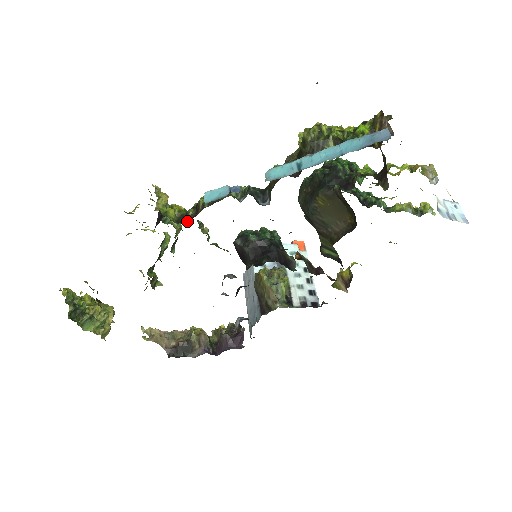
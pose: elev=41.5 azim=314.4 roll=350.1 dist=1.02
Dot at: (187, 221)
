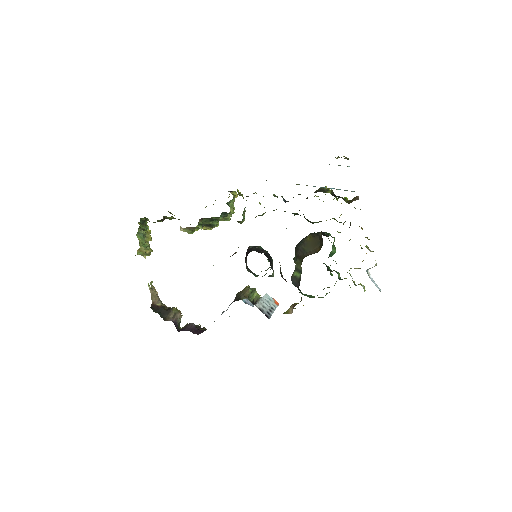
Dot at: occluded
